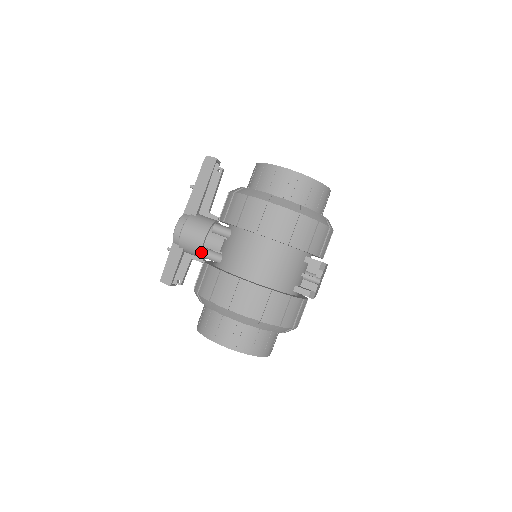
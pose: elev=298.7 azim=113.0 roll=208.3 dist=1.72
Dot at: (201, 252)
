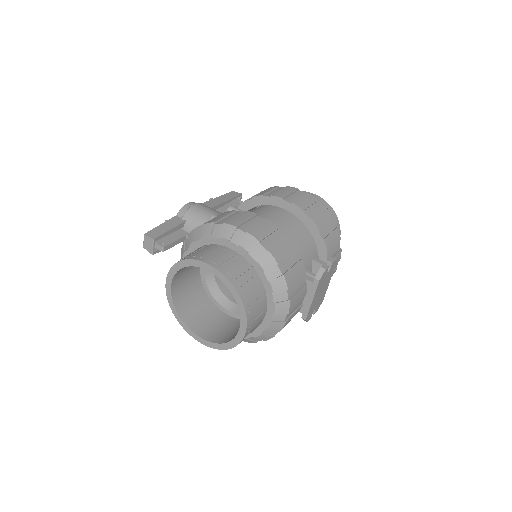
Dot at: occluded
